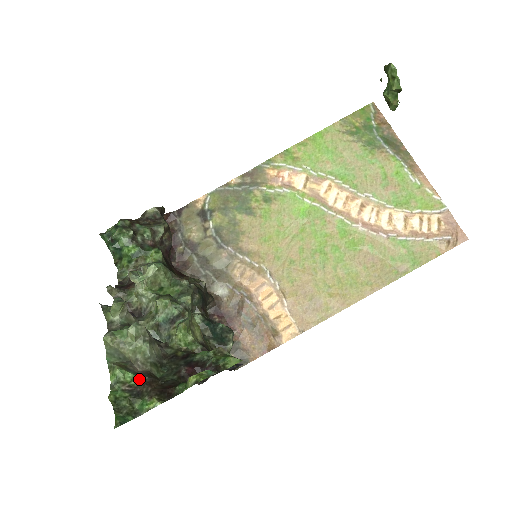
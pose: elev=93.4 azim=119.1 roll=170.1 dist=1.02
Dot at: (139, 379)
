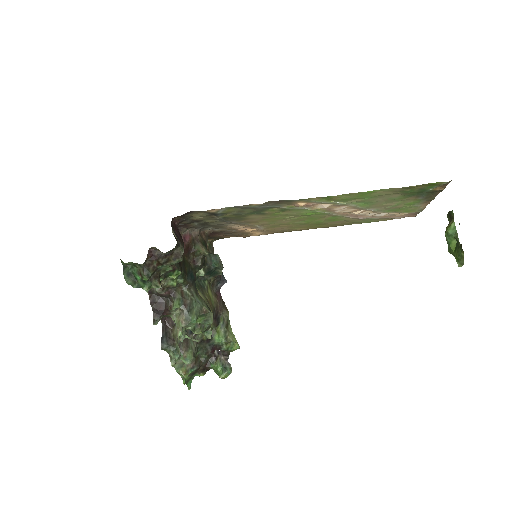
Dot at: (193, 371)
